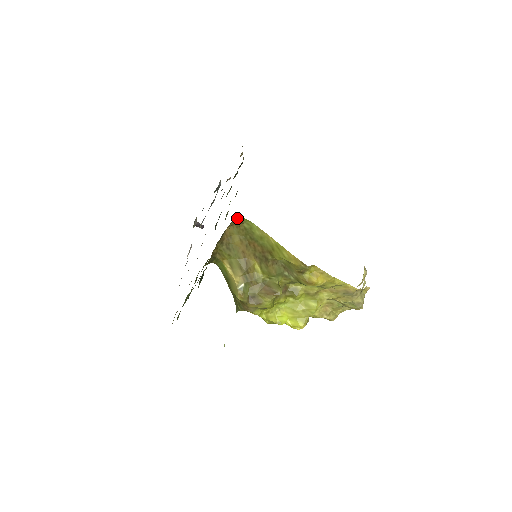
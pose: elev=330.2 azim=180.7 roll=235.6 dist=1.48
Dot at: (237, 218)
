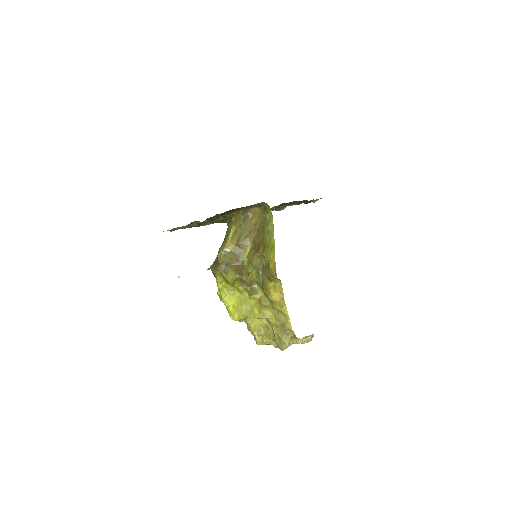
Dot at: (267, 205)
